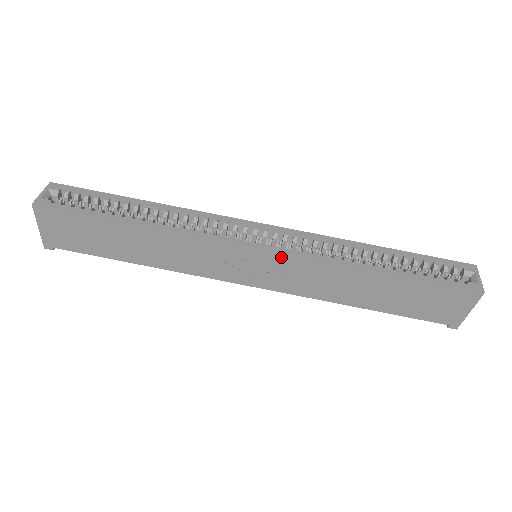
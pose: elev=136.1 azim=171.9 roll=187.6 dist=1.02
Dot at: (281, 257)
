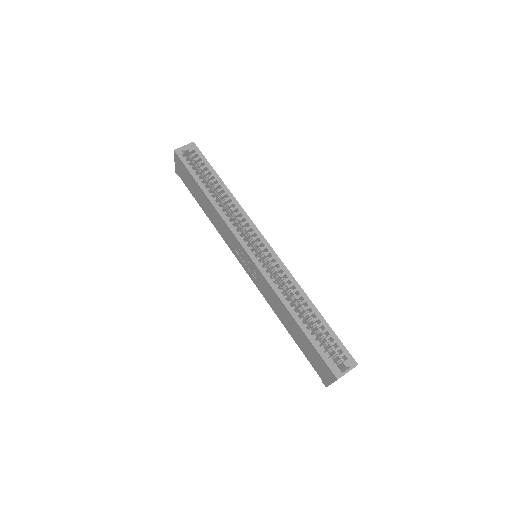
Dot at: (256, 267)
